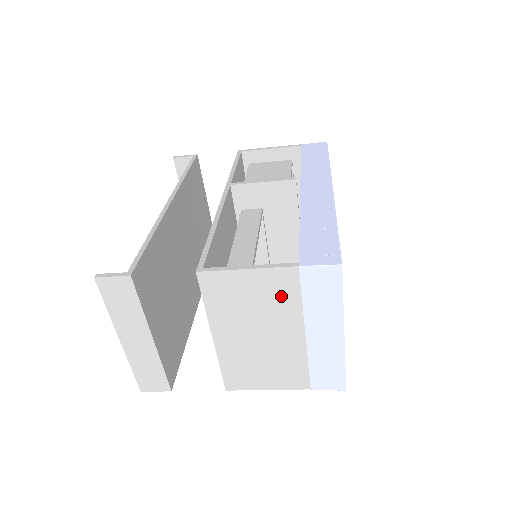
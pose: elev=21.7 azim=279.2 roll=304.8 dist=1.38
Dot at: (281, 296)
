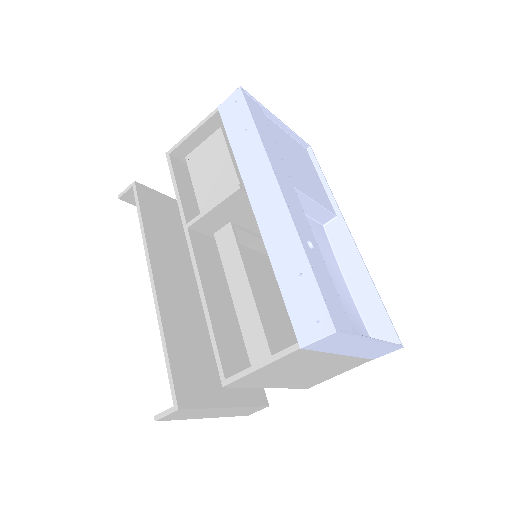
Dot at: (302, 359)
